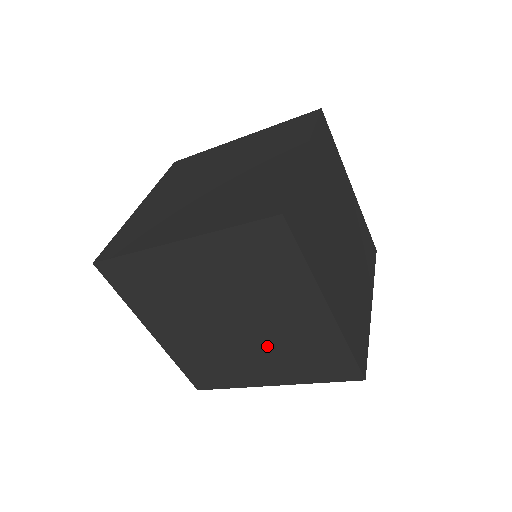
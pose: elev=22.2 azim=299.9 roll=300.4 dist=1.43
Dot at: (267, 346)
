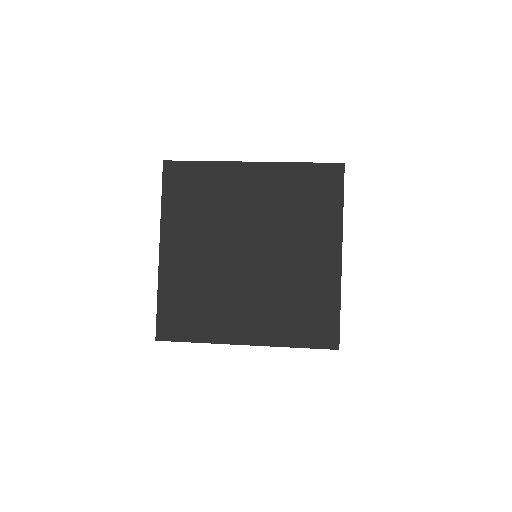
Dot at: occluded
